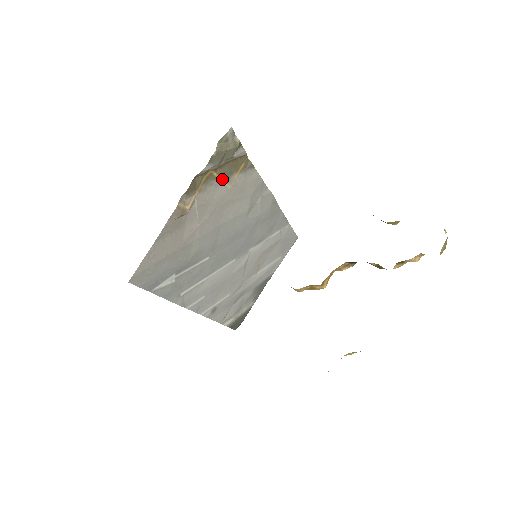
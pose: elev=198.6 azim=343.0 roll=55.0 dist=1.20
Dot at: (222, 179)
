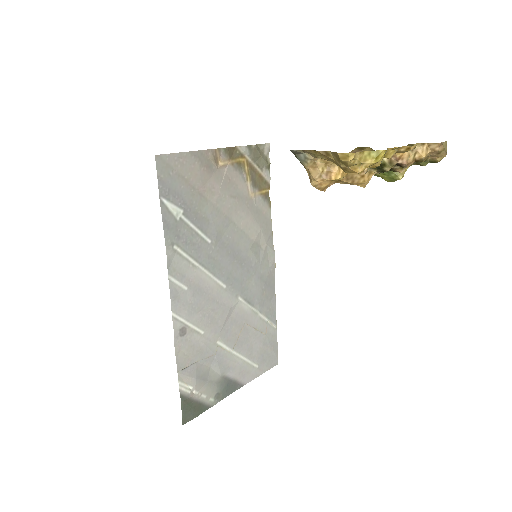
Dot at: (248, 180)
